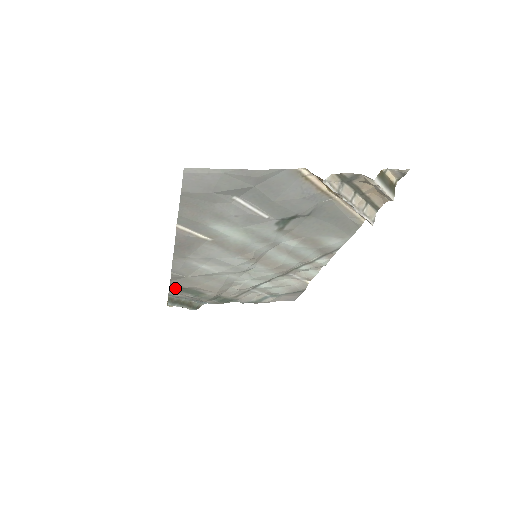
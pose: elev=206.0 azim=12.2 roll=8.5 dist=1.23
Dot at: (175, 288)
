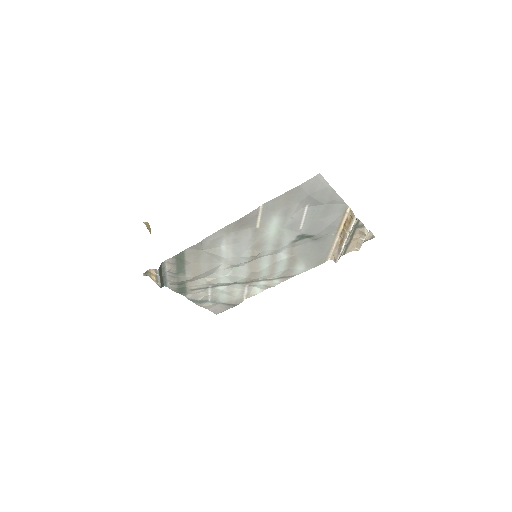
Dot at: (179, 257)
